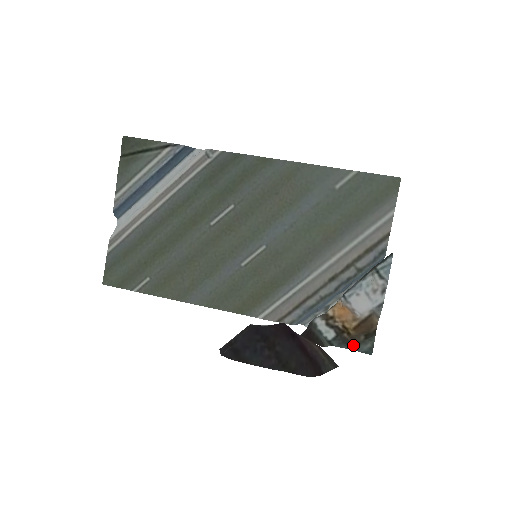
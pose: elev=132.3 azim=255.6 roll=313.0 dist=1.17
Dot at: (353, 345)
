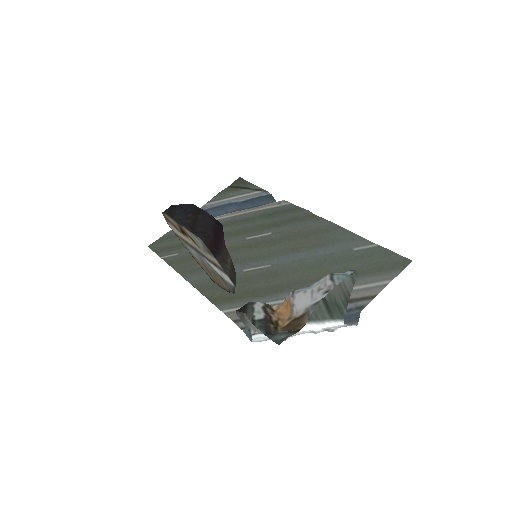
Dot at: (271, 333)
